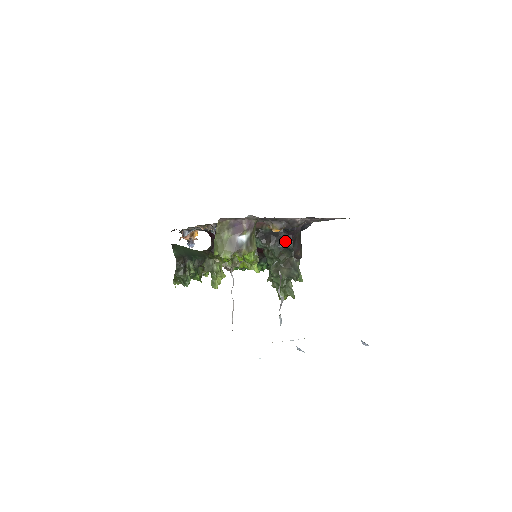
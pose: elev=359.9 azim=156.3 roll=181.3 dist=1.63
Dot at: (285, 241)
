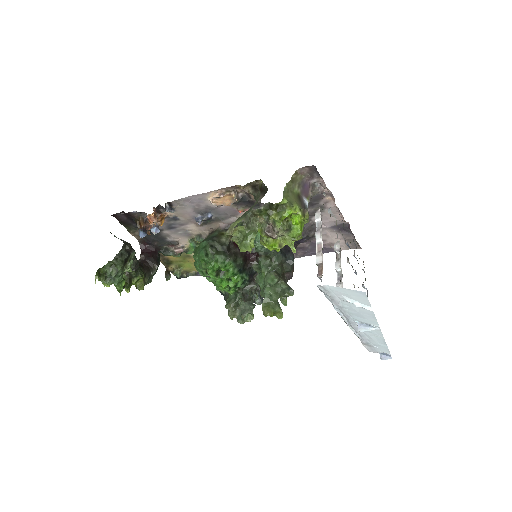
Dot at: (288, 252)
